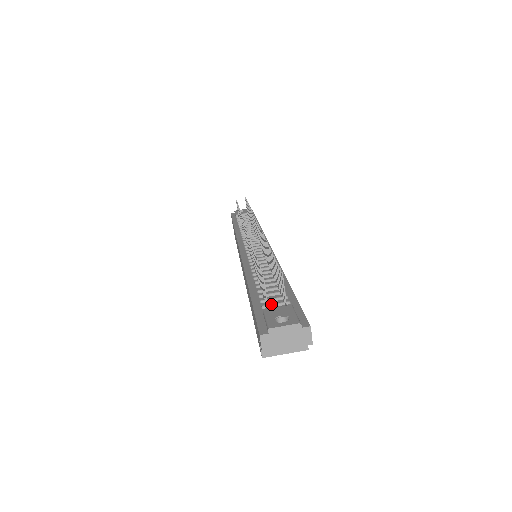
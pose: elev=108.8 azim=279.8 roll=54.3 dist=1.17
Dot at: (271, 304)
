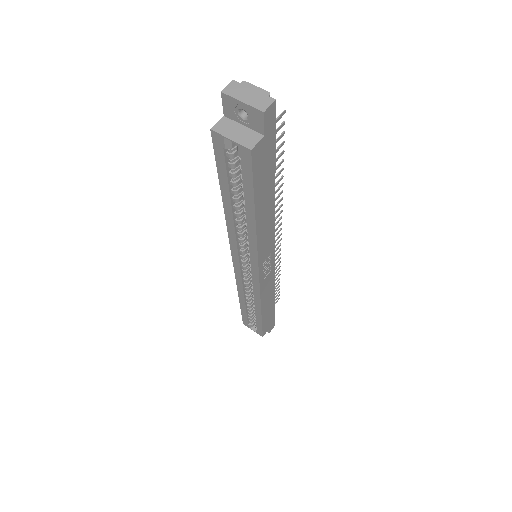
Dot at: occluded
